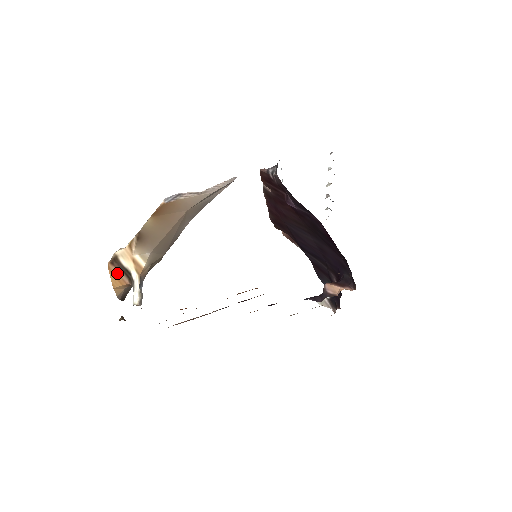
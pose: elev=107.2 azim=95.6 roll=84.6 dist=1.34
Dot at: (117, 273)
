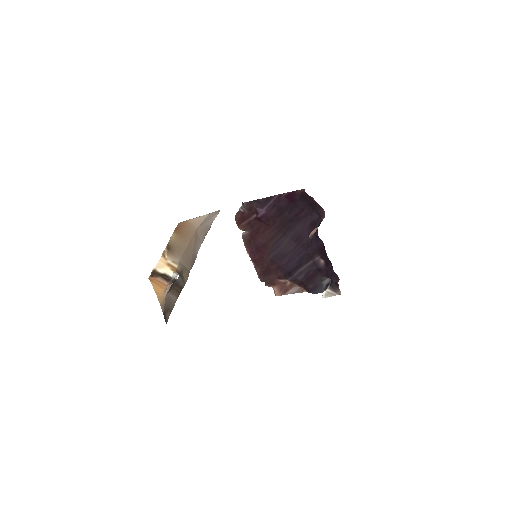
Dot at: (157, 281)
